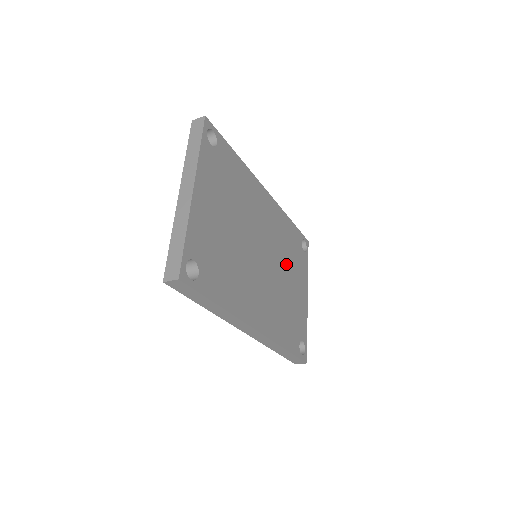
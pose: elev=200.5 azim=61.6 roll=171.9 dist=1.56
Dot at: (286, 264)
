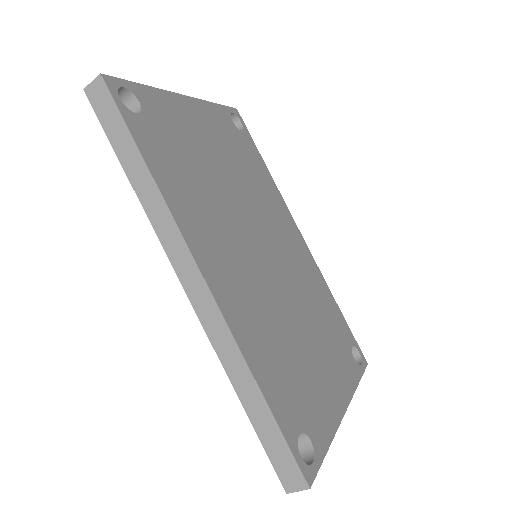
Dot at: (309, 319)
